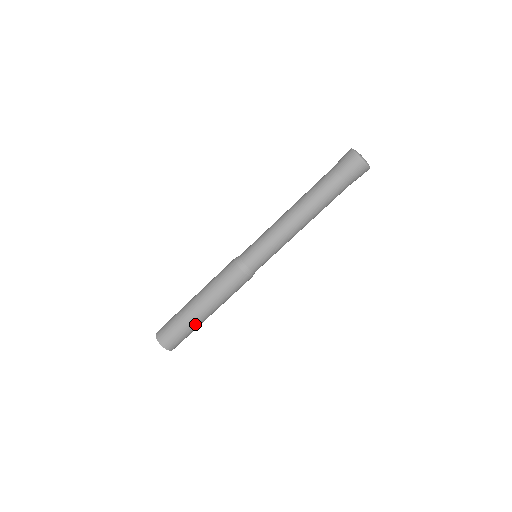
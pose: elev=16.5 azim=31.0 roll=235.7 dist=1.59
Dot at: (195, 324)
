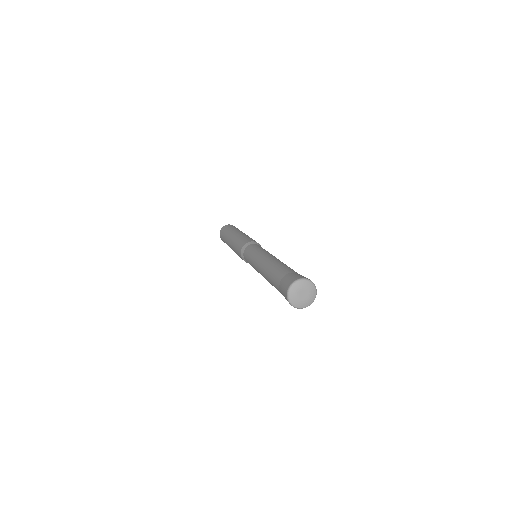
Dot at: occluded
